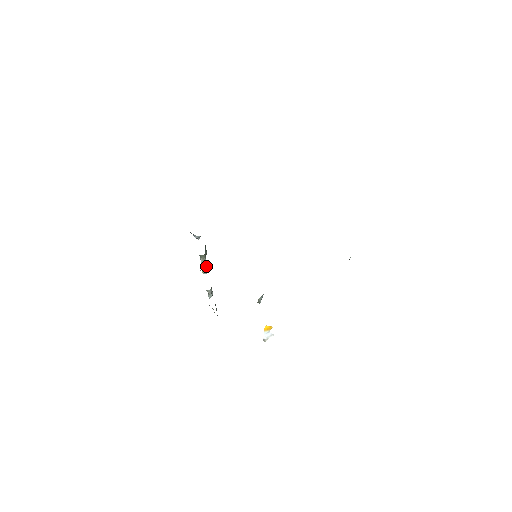
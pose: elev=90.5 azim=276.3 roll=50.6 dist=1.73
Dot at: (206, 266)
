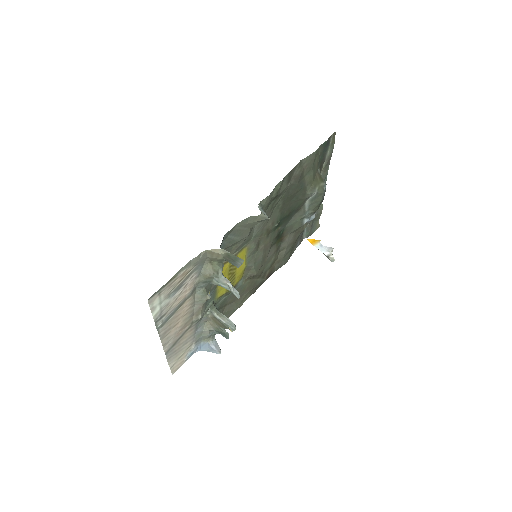
Dot at: (228, 320)
